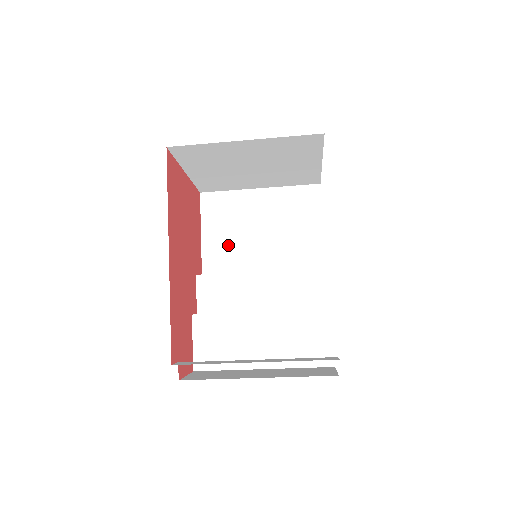
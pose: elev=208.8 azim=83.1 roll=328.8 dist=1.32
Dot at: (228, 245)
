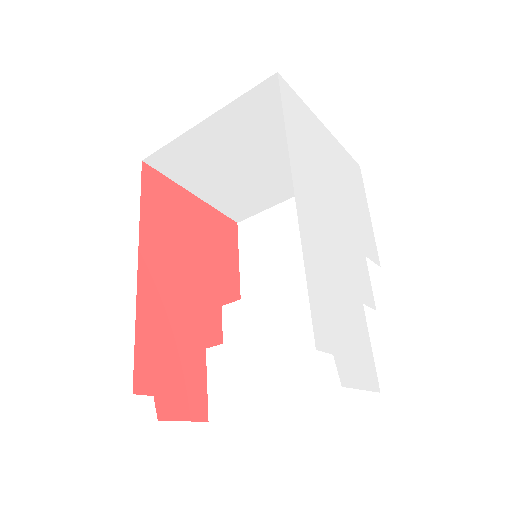
Dot at: (265, 269)
